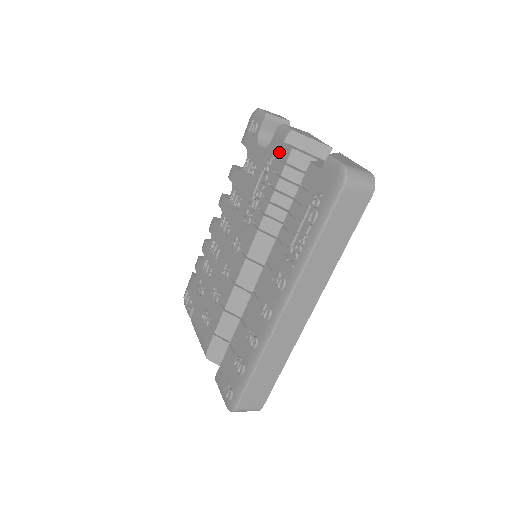
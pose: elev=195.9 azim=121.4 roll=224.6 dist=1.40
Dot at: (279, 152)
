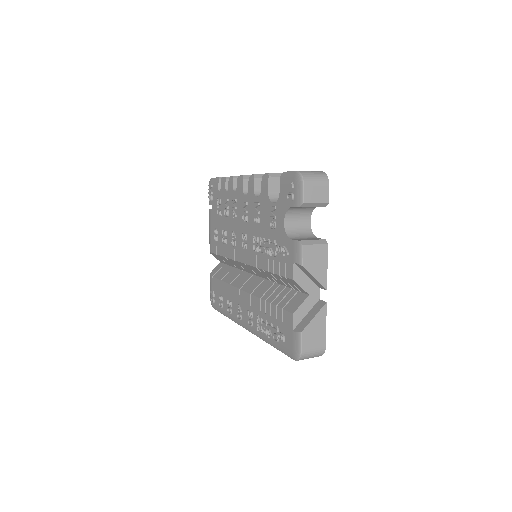
Dot at: (288, 261)
